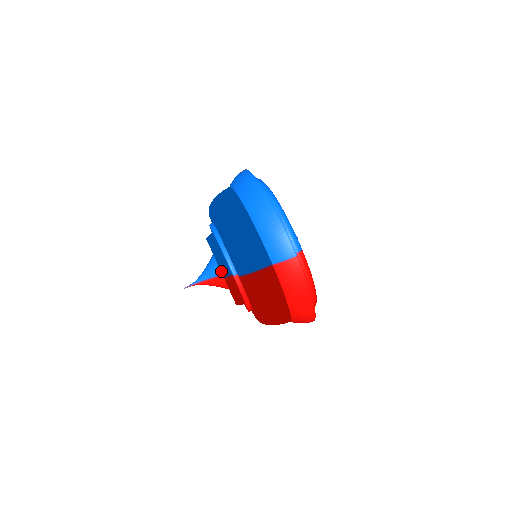
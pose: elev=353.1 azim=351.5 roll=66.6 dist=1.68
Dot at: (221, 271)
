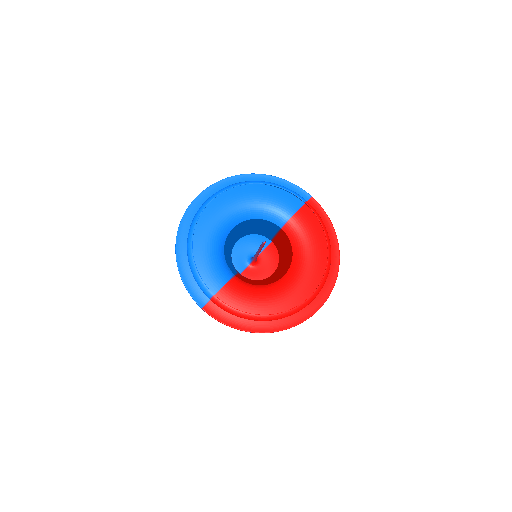
Dot at: occluded
